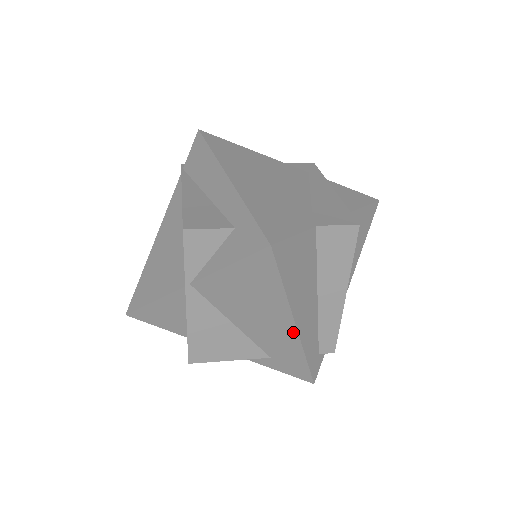
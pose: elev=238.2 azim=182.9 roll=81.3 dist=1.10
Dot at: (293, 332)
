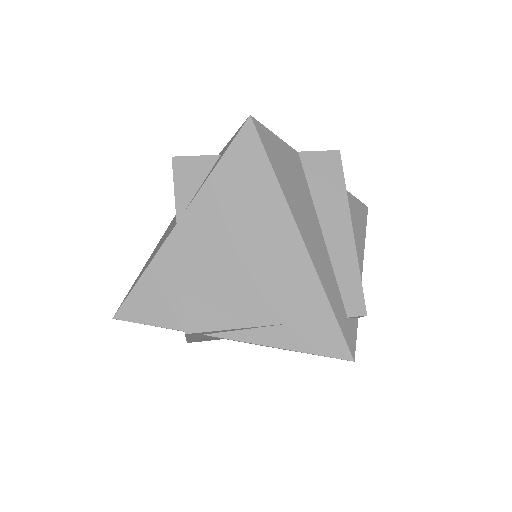
Dot at: (301, 251)
